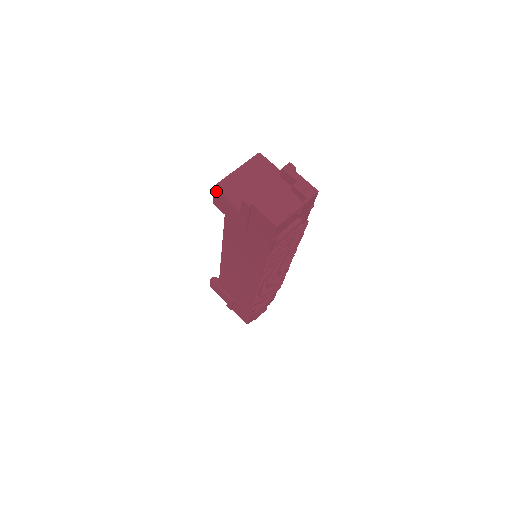
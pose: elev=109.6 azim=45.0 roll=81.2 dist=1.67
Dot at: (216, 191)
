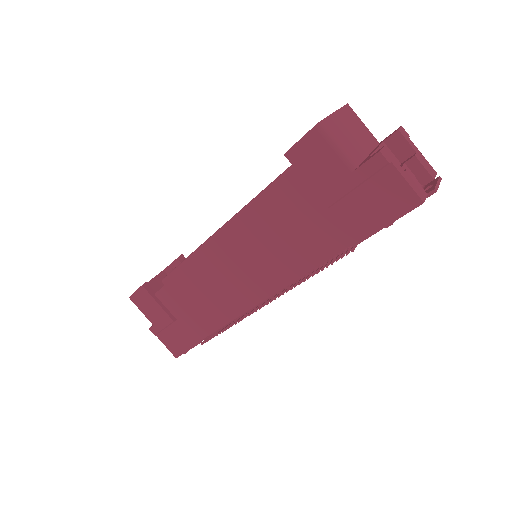
Dot at: (316, 132)
